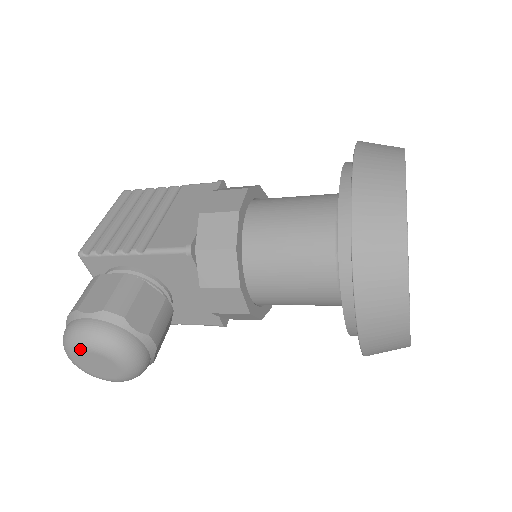
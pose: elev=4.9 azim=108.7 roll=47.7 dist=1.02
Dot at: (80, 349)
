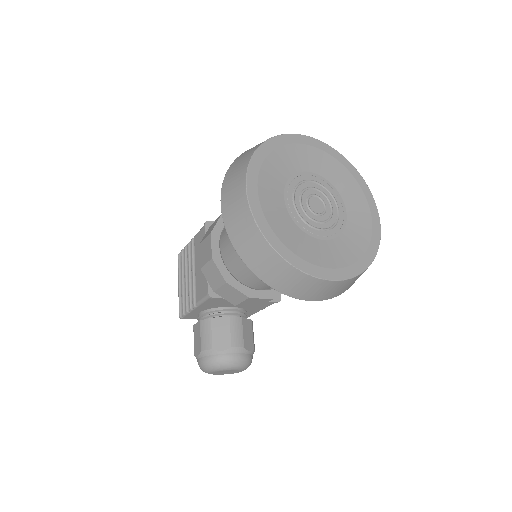
Dot at: (209, 373)
